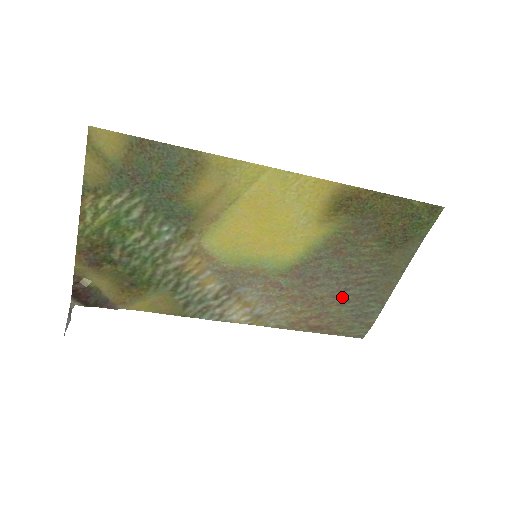
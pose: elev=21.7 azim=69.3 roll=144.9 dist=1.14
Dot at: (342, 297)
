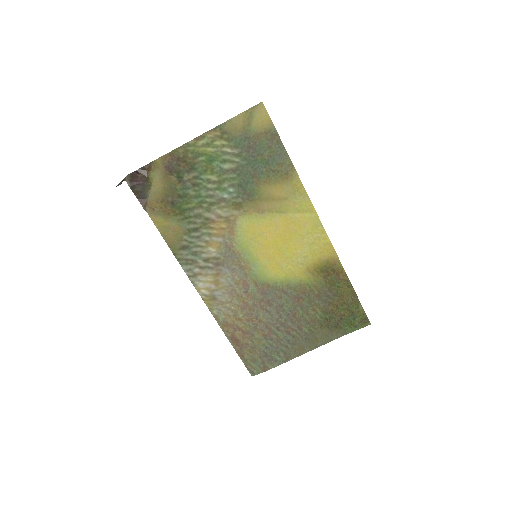
Dot at: (271, 332)
